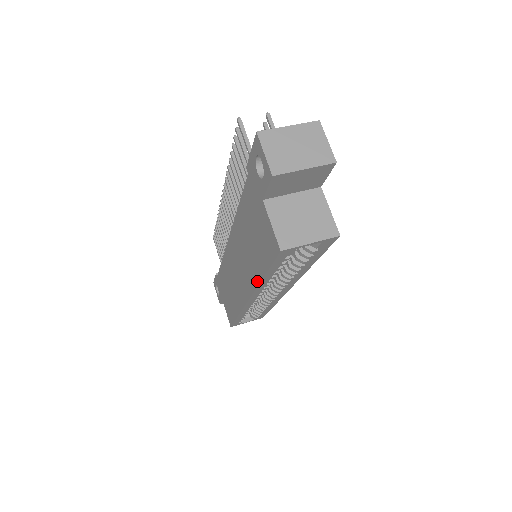
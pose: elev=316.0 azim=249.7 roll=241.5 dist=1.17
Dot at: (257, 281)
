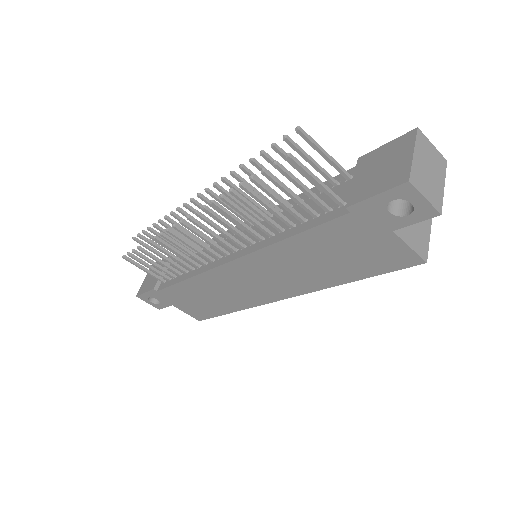
Dot at: (329, 285)
